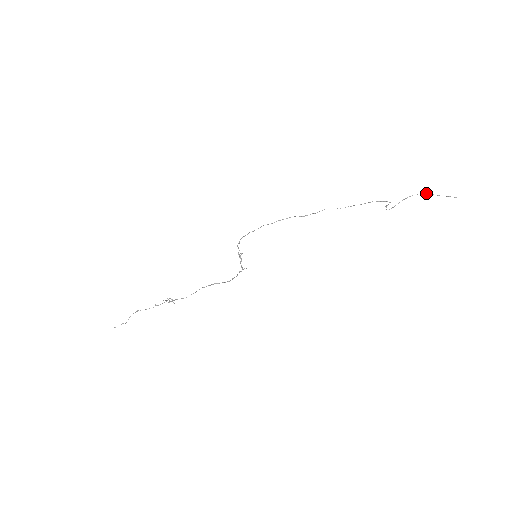
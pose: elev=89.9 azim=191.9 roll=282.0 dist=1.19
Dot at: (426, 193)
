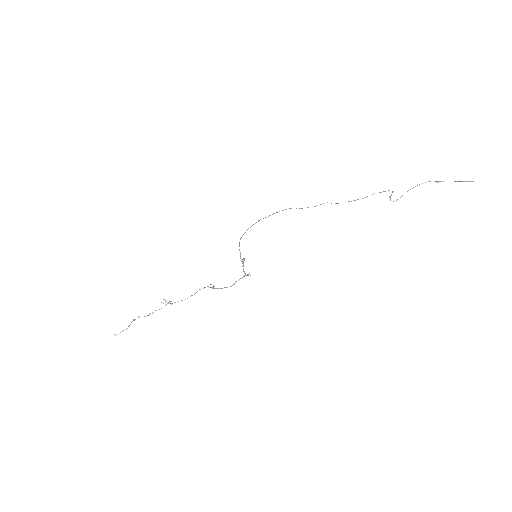
Dot at: occluded
